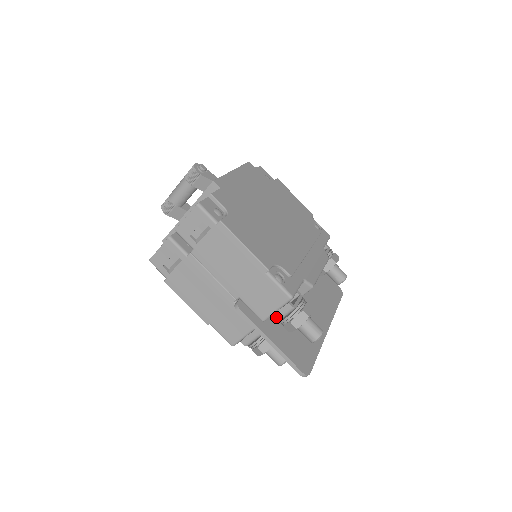
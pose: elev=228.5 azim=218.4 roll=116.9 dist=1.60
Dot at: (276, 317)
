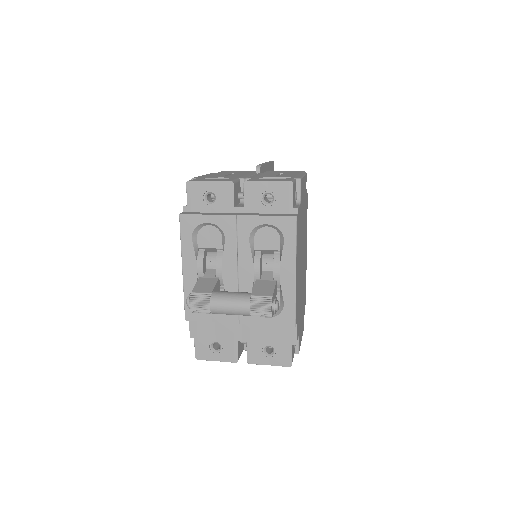
Dot at: occluded
